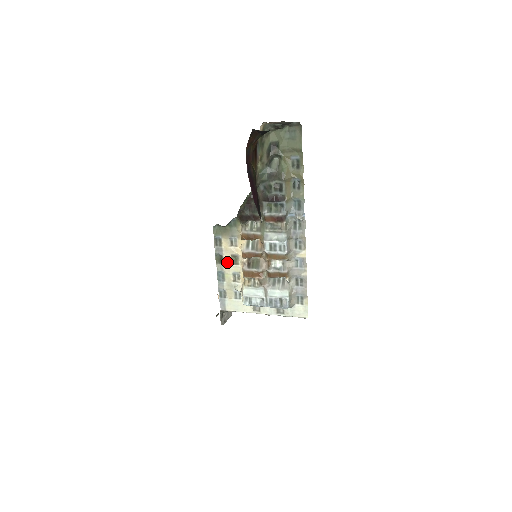
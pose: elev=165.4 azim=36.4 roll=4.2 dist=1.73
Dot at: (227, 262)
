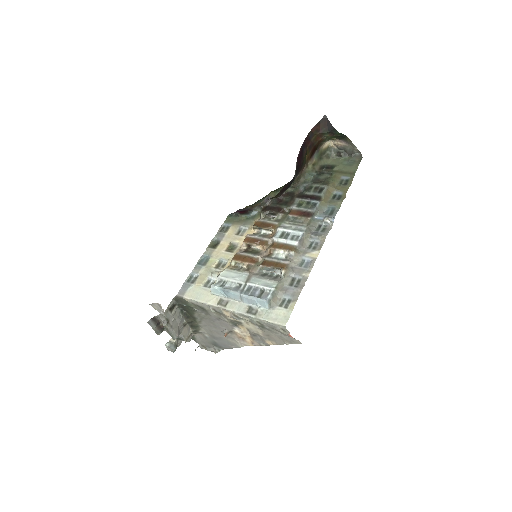
Dot at: (221, 248)
